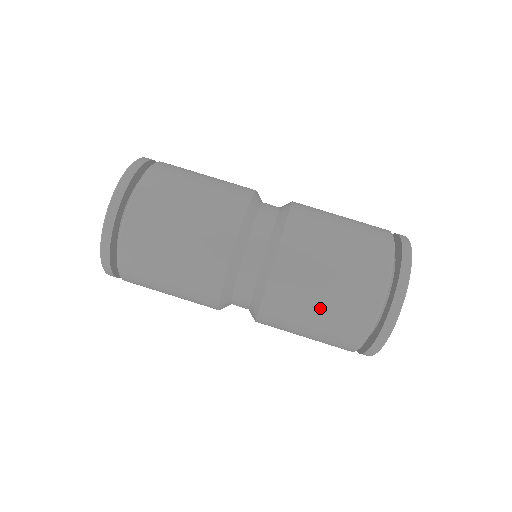
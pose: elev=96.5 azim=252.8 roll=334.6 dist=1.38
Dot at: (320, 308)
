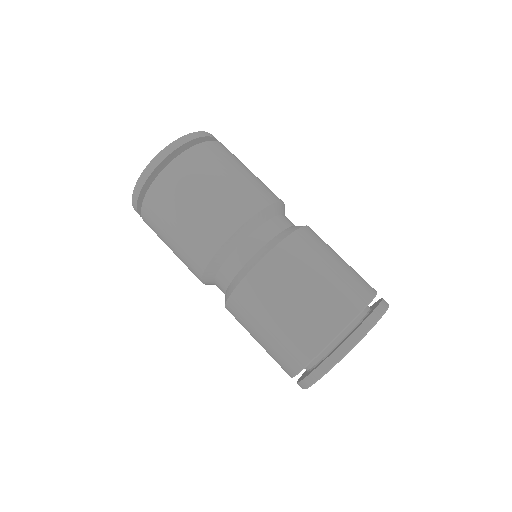
Dot at: (311, 286)
